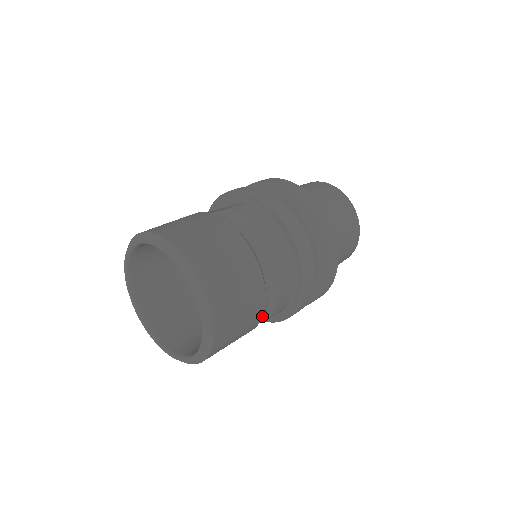
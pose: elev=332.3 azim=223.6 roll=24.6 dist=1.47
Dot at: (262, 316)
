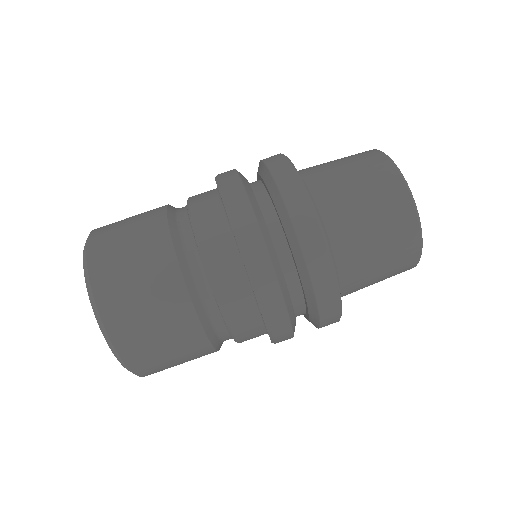
Dot at: occluded
